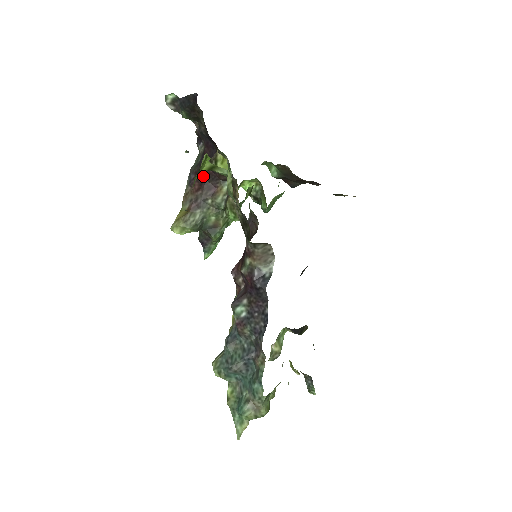
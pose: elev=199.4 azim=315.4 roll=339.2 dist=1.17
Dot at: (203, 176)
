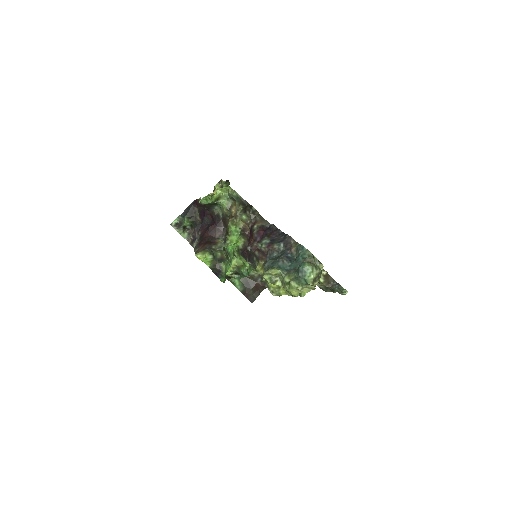
Dot at: (205, 240)
